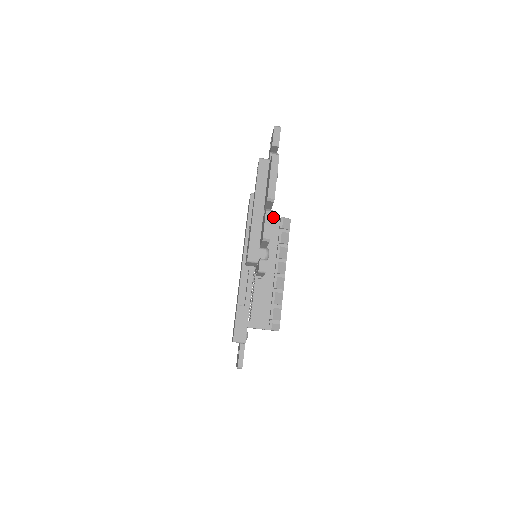
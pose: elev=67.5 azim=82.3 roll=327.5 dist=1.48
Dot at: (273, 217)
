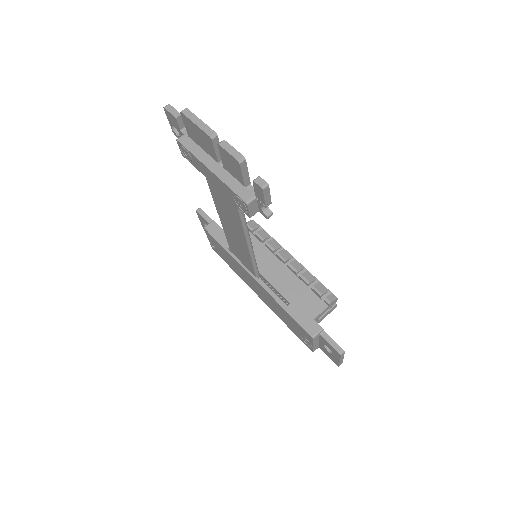
Dot at: occluded
